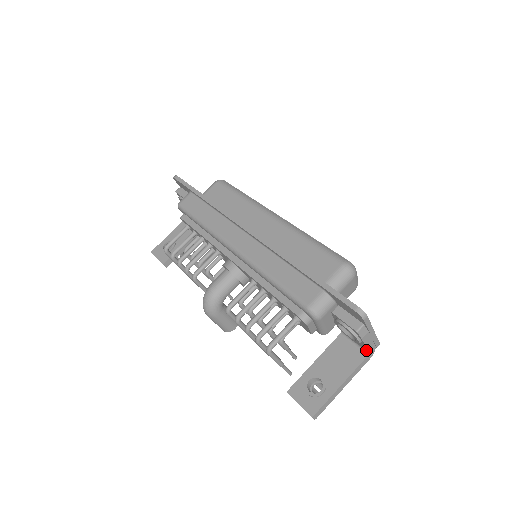
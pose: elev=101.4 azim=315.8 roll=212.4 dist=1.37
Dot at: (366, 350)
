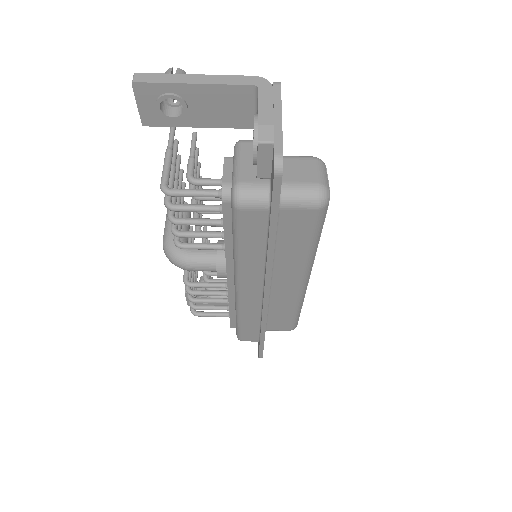
Dot at: occluded
